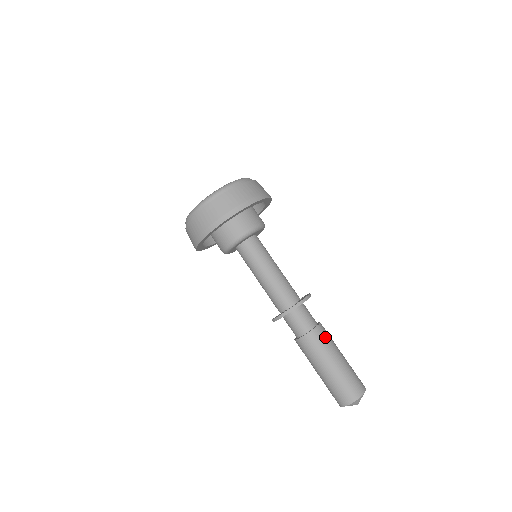
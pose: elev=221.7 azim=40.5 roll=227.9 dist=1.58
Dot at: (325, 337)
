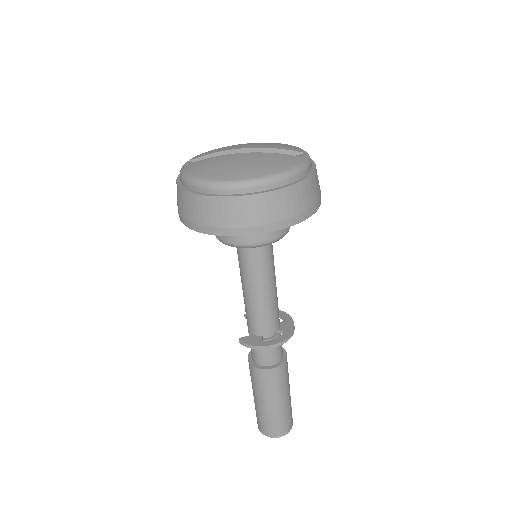
Dot at: (287, 371)
